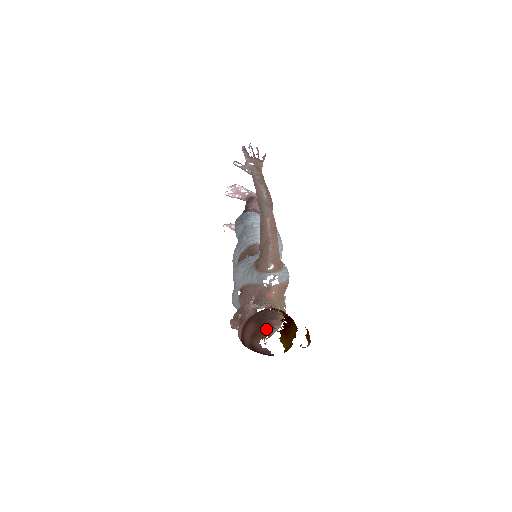
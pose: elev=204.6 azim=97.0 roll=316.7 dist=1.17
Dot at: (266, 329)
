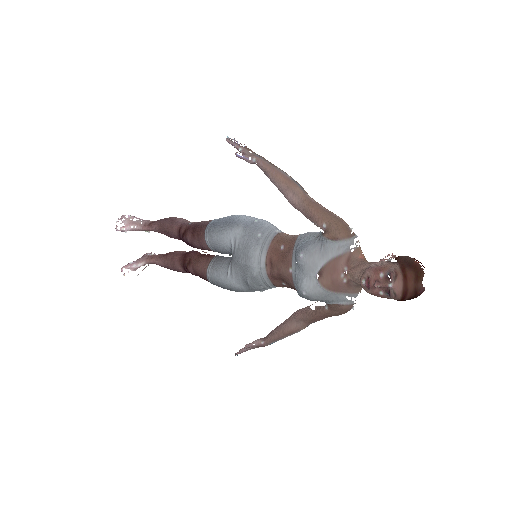
Dot at: (420, 269)
